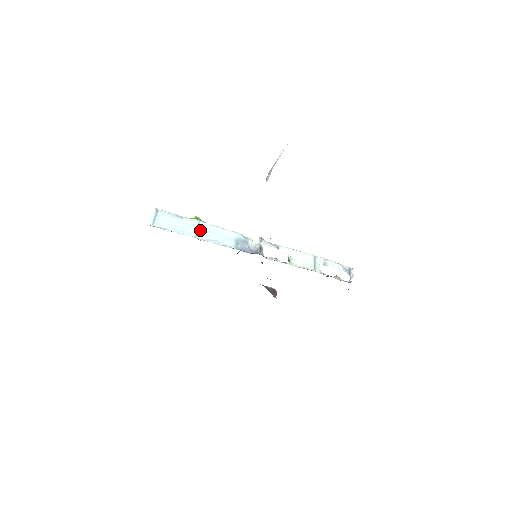
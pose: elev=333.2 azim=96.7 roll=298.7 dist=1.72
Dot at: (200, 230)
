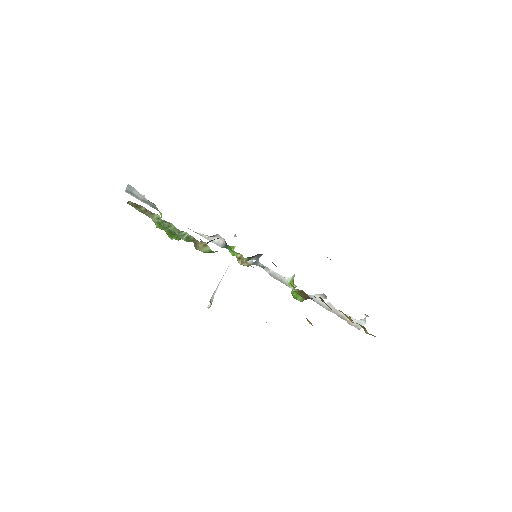
Dot at: occluded
